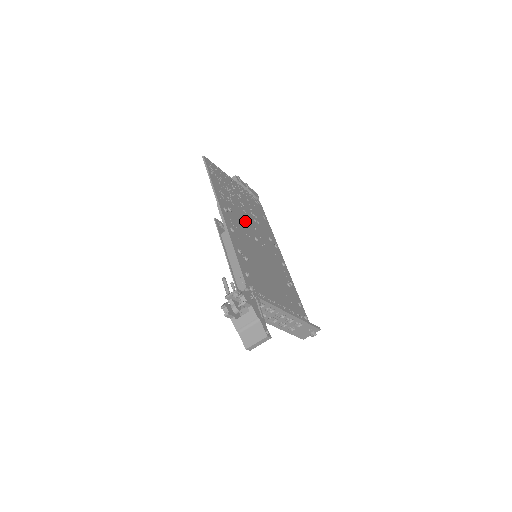
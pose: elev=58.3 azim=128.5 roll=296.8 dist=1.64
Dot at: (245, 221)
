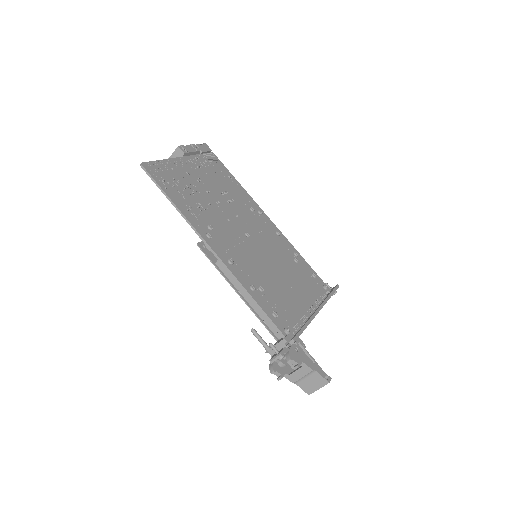
Dot at: (226, 220)
